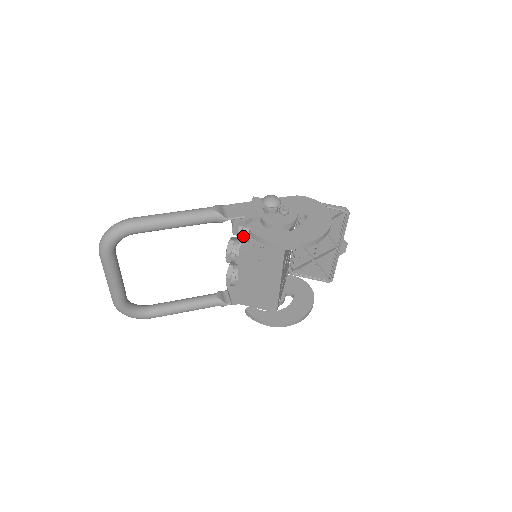
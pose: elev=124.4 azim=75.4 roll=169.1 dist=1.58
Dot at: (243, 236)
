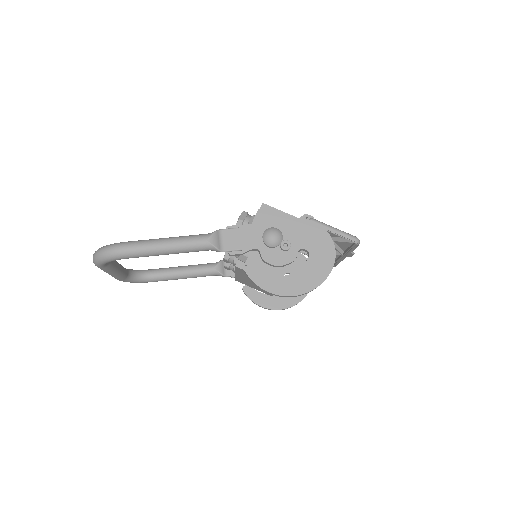
Dot at: (240, 259)
